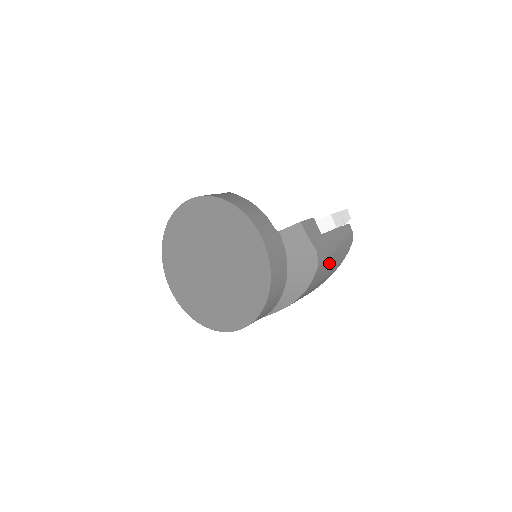
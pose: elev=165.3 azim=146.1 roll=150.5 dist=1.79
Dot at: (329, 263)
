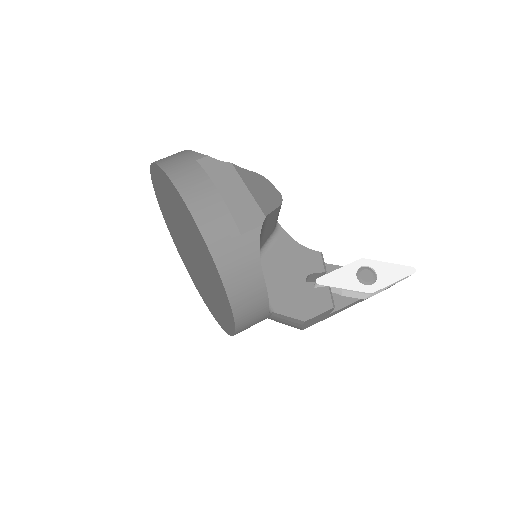
Dot at: occluded
